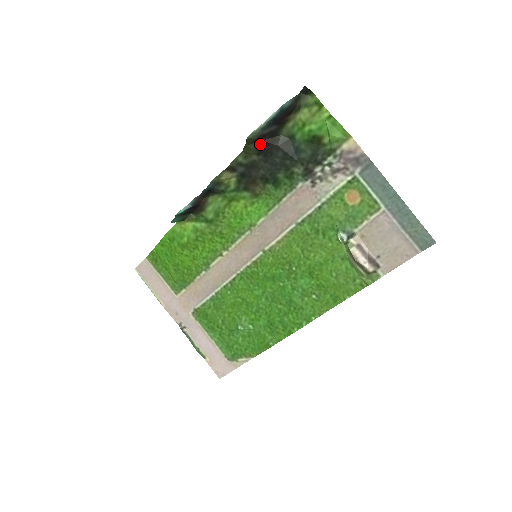
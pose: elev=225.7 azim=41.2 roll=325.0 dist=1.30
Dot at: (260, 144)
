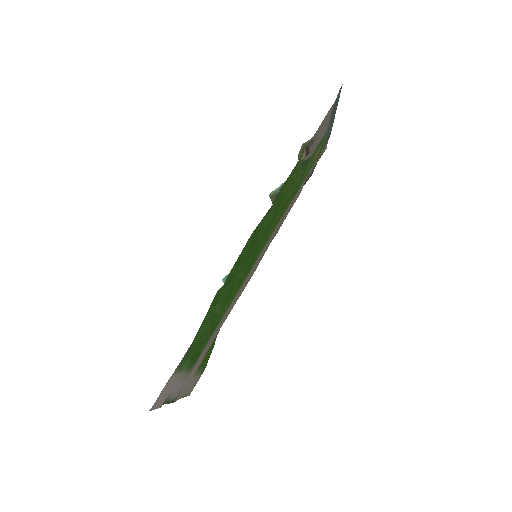
Dot at: occluded
